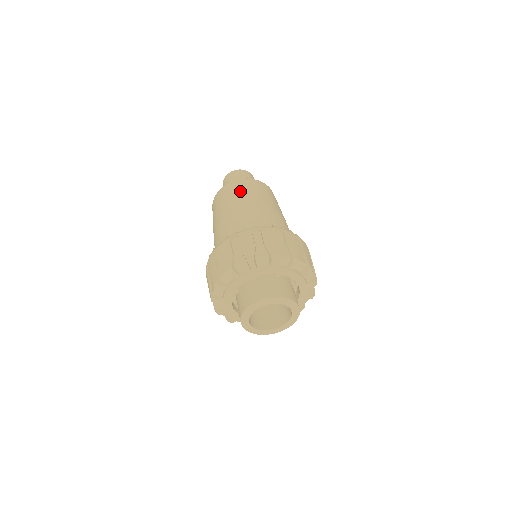
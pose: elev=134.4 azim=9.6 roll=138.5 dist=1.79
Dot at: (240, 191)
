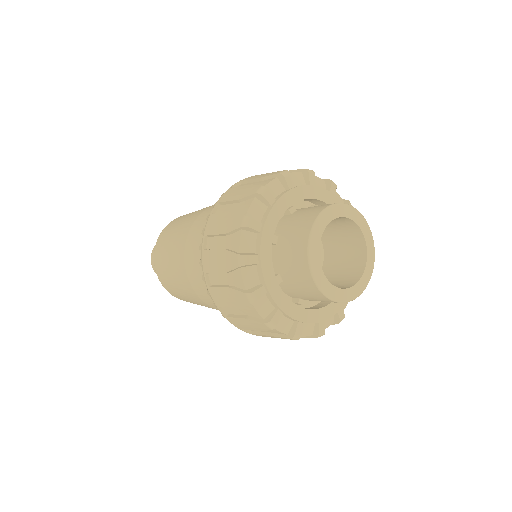
Dot at: occluded
